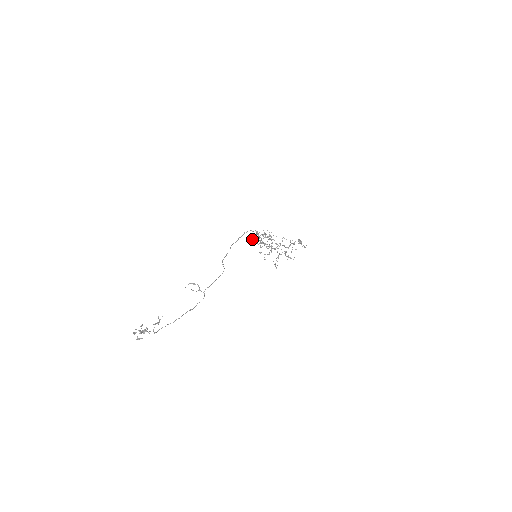
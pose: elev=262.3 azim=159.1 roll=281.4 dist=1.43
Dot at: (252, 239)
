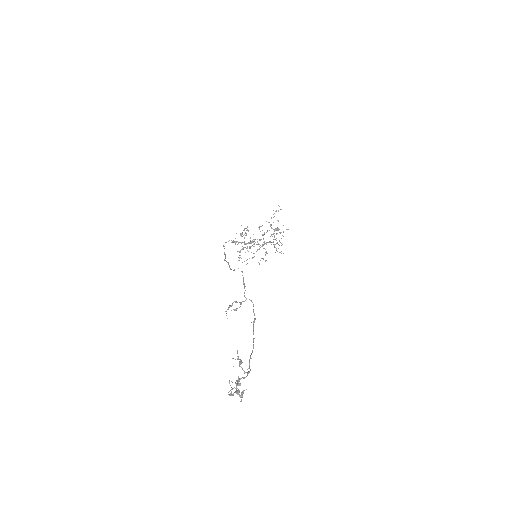
Dot at: occluded
